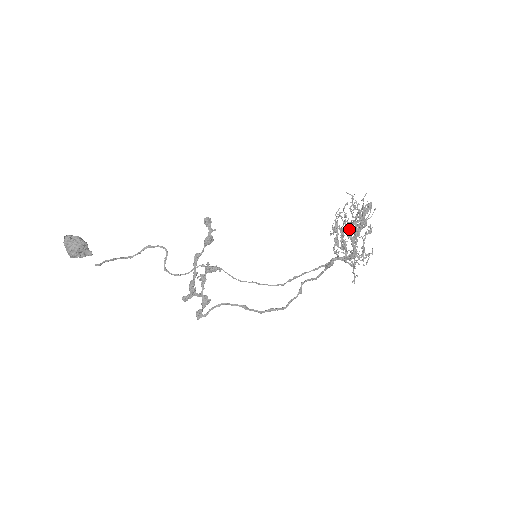
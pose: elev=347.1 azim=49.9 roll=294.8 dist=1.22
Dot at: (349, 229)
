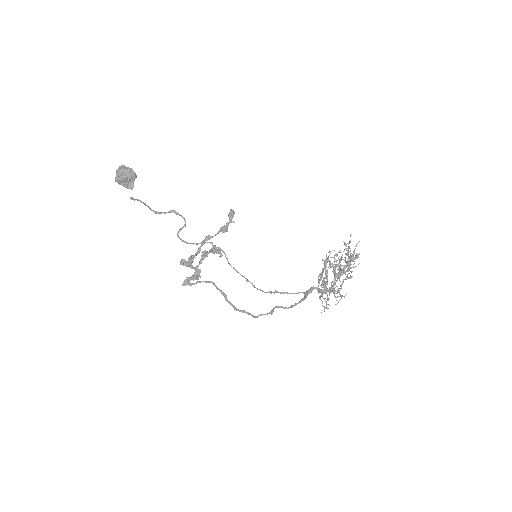
Dot at: occluded
